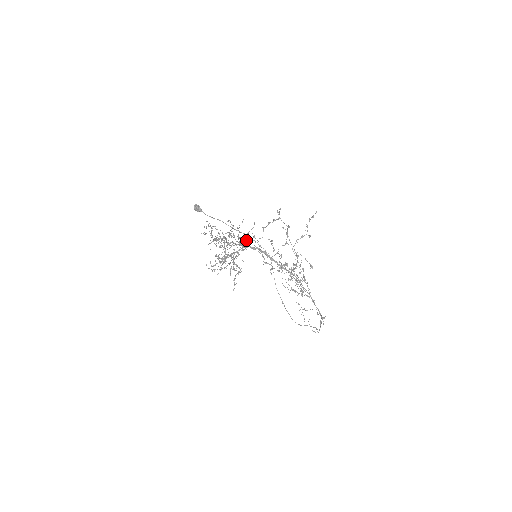
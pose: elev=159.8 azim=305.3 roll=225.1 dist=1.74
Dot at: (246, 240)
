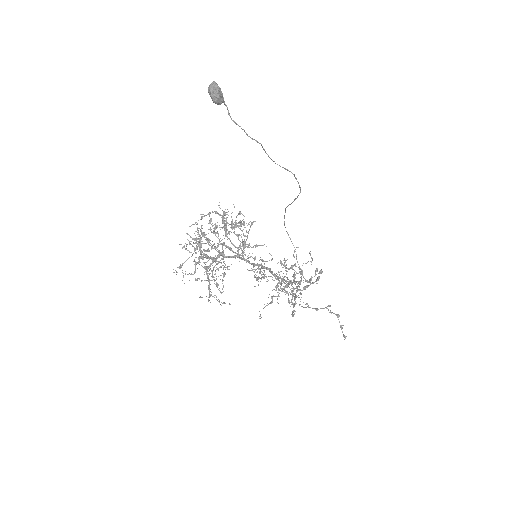
Dot at: (248, 258)
